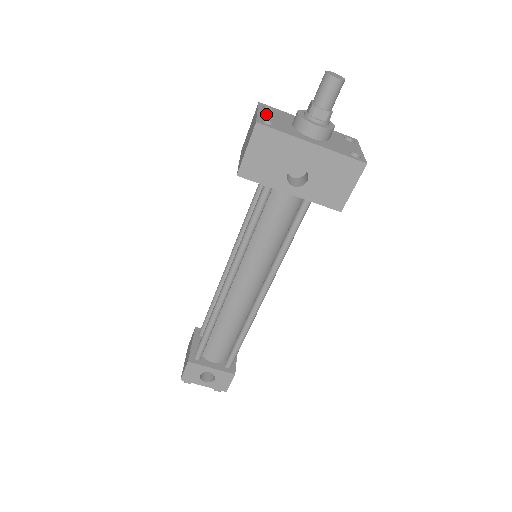
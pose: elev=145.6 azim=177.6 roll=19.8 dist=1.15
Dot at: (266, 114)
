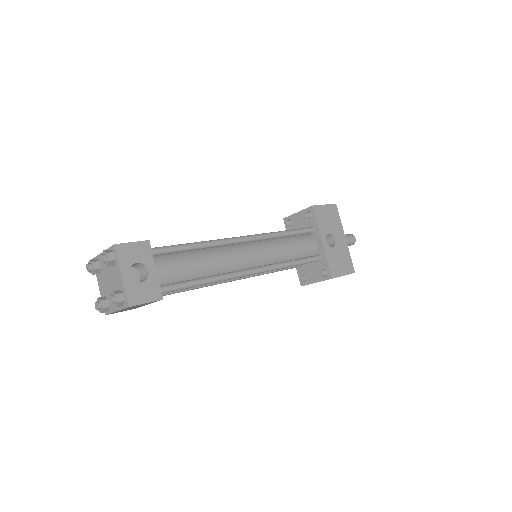
Dot at: occluded
